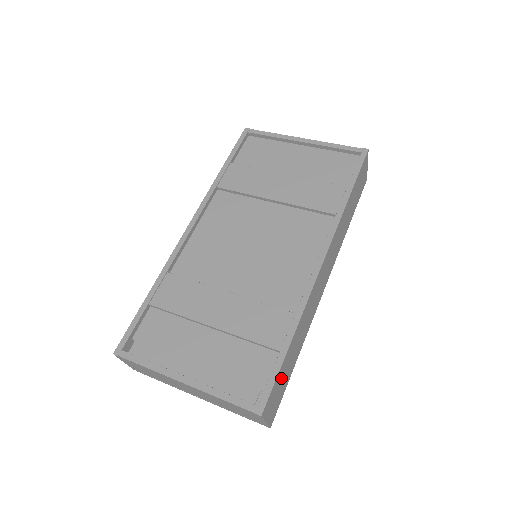
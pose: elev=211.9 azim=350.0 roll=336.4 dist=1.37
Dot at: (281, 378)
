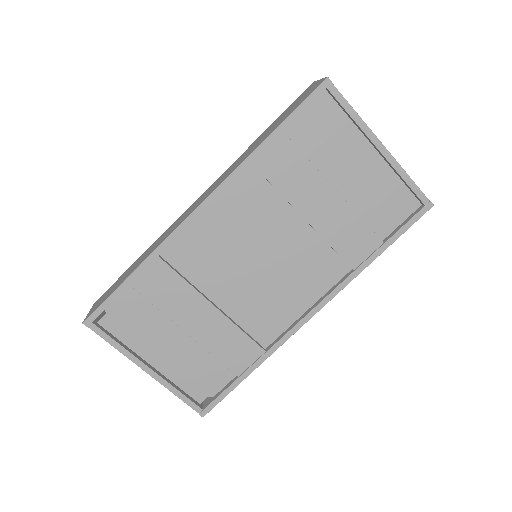
Dot at: occluded
